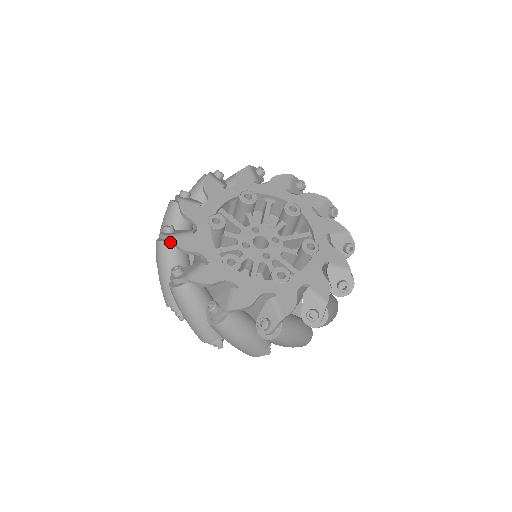
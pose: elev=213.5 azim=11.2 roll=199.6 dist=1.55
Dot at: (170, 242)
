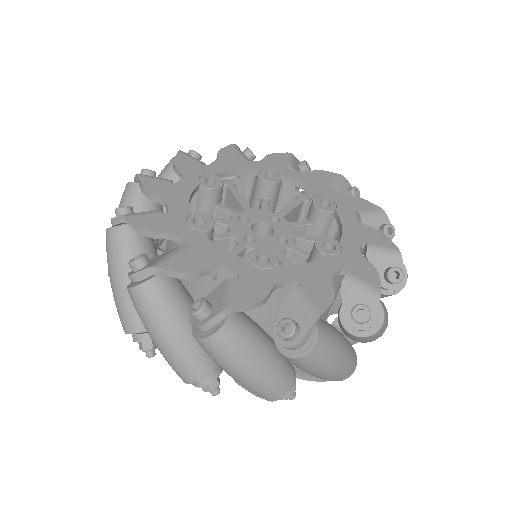
Dot at: (158, 276)
